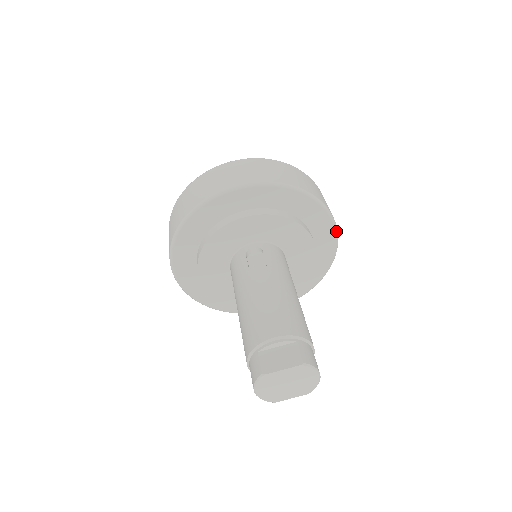
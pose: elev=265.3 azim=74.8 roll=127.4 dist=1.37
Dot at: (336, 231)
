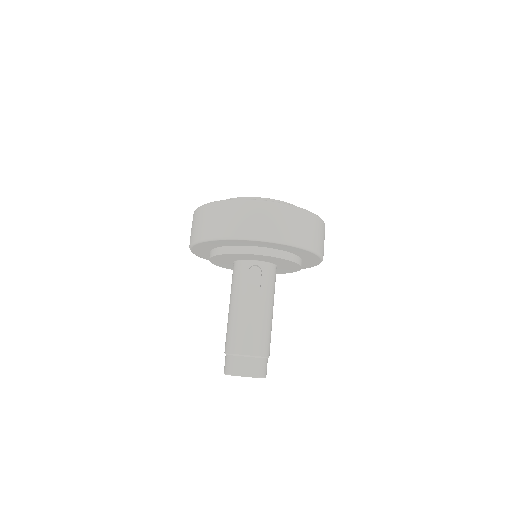
Dot at: occluded
